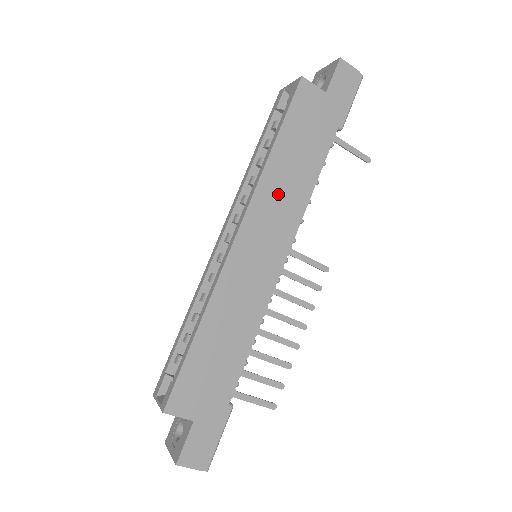
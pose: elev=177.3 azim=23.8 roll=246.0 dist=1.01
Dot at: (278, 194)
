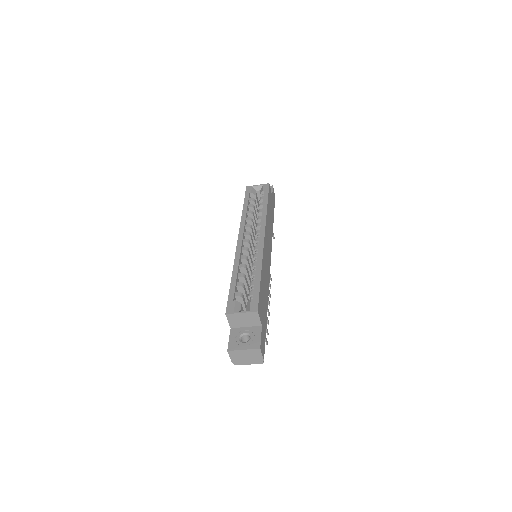
Dot at: (269, 228)
